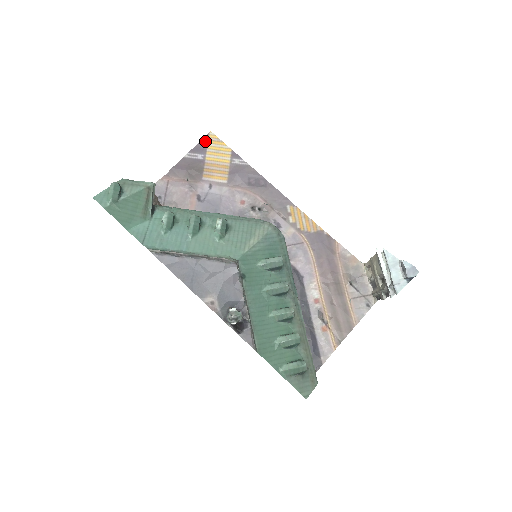
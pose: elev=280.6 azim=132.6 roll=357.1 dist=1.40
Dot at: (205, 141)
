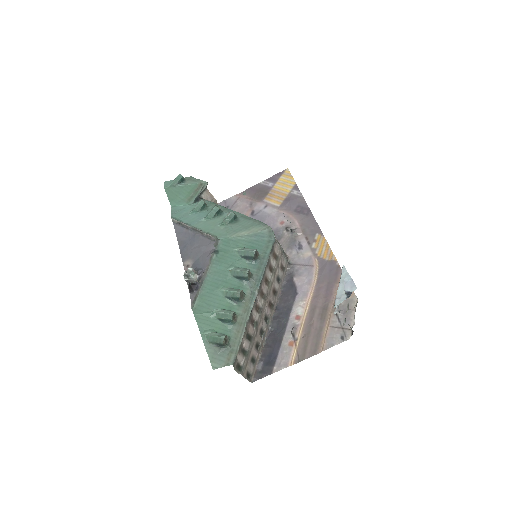
Dot at: (280, 174)
